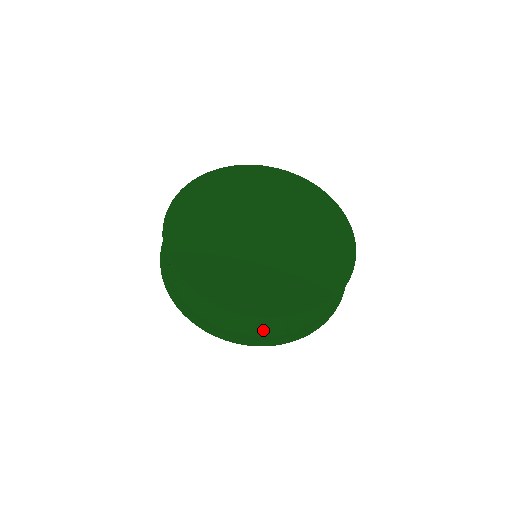
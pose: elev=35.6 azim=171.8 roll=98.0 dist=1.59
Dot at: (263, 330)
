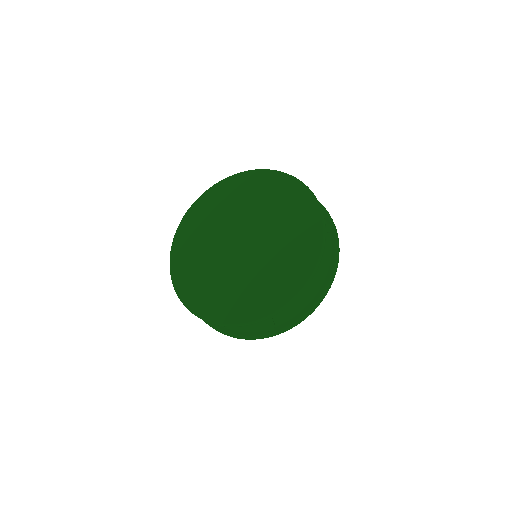
Dot at: (245, 327)
